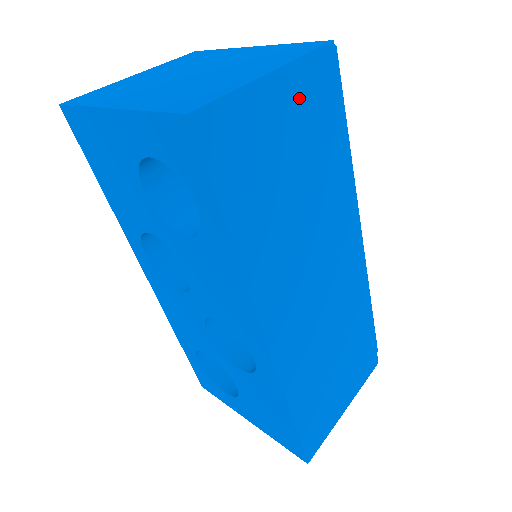
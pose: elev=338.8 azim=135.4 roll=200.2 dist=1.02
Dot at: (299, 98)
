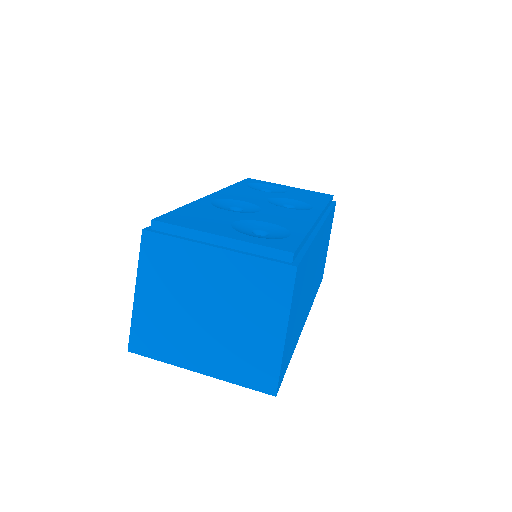
Dot at: (294, 304)
